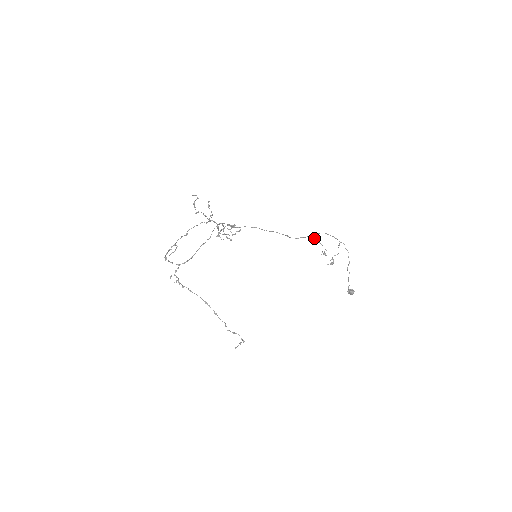
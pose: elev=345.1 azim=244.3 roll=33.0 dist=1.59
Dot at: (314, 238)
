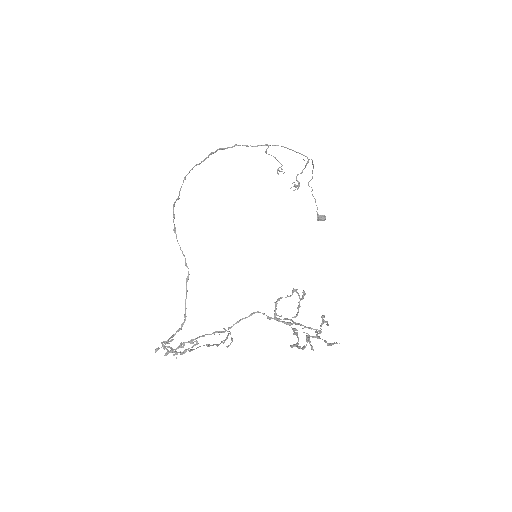
Dot at: (266, 151)
